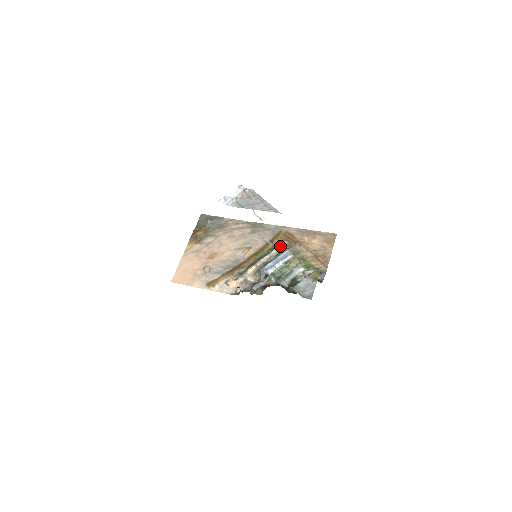
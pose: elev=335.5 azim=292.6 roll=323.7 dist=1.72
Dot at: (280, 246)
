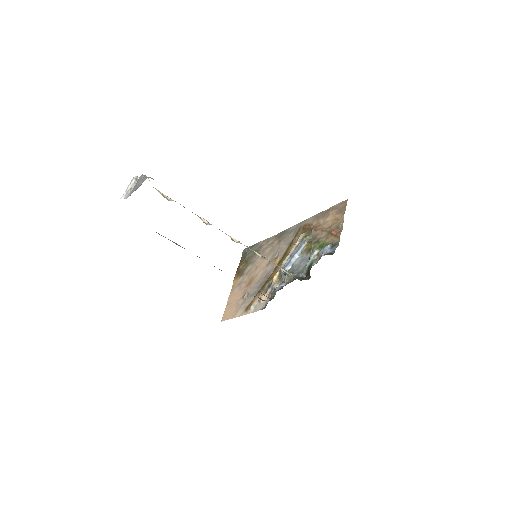
Dot at: (298, 241)
